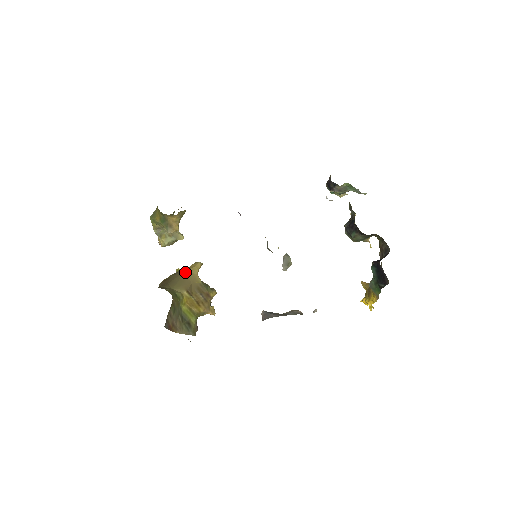
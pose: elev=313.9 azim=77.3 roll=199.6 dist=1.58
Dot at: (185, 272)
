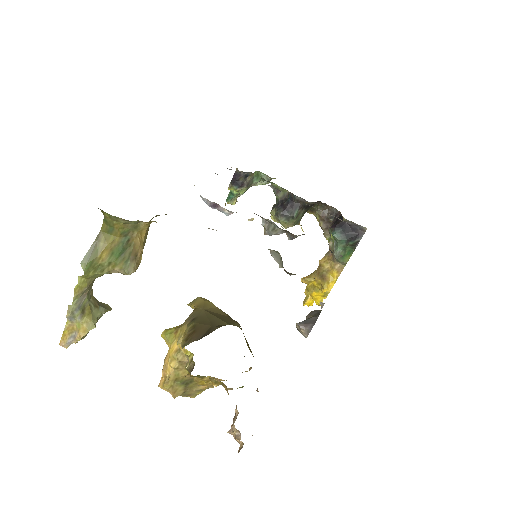
Dot at: (204, 309)
